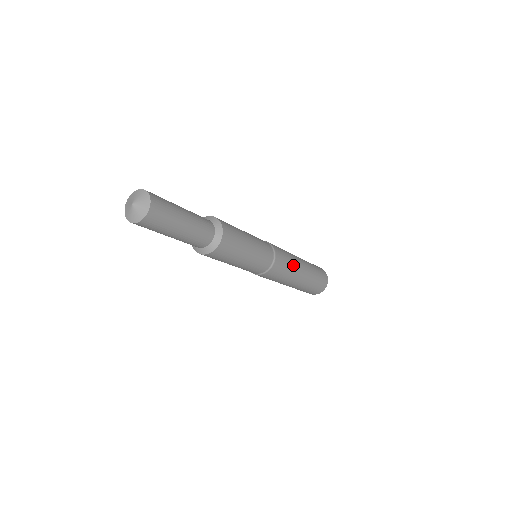
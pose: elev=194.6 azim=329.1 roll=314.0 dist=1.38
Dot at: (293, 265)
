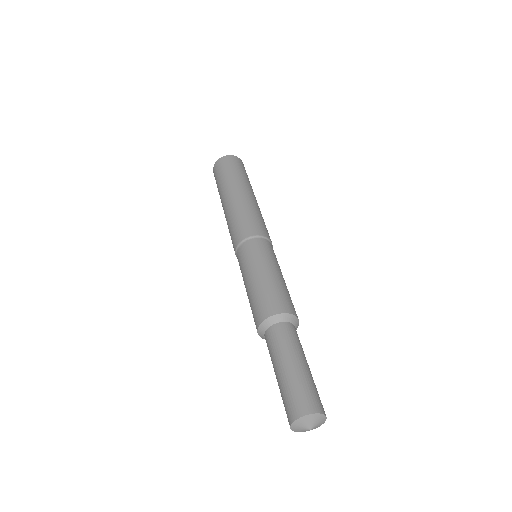
Dot at: (257, 211)
